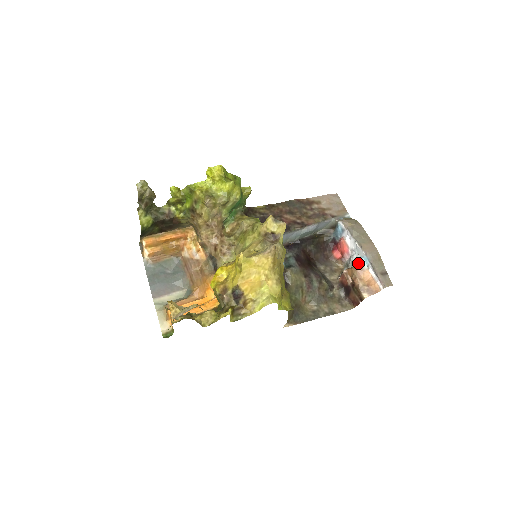
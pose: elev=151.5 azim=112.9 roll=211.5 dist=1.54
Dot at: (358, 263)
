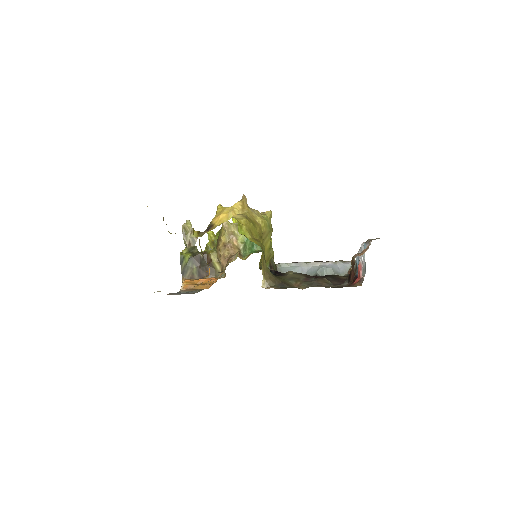
Dot at: occluded
